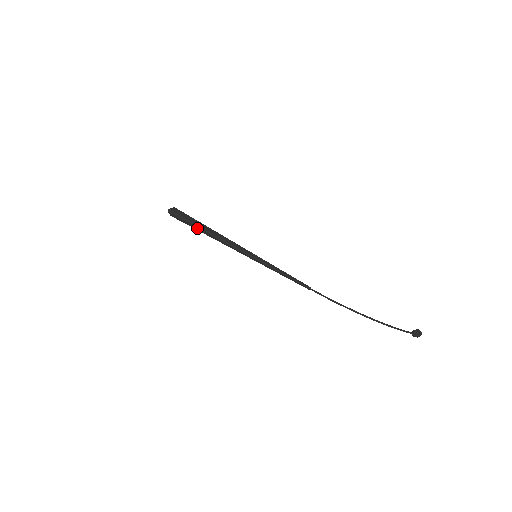
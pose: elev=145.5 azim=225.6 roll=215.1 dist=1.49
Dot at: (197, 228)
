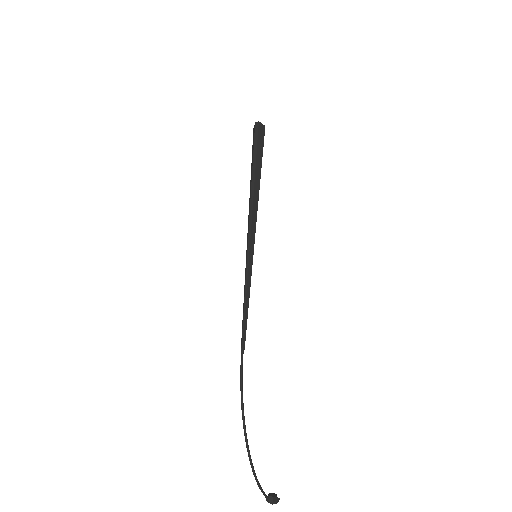
Dot at: (252, 167)
